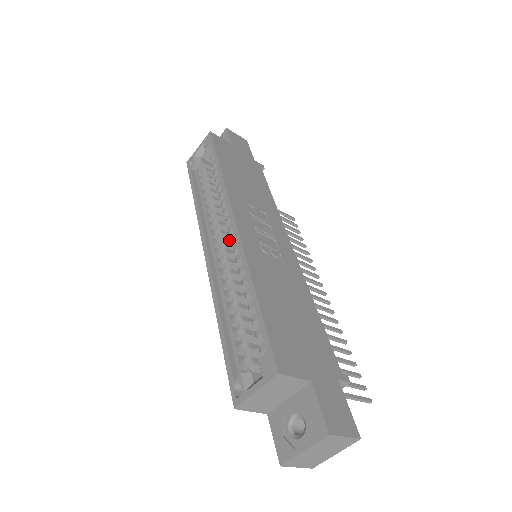
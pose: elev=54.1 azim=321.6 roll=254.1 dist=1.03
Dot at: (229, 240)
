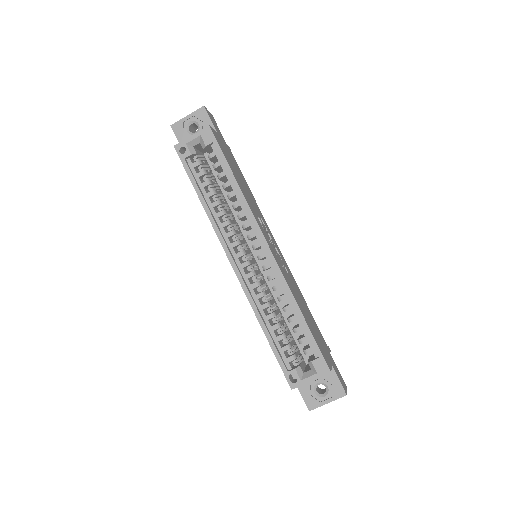
Dot at: occluded
